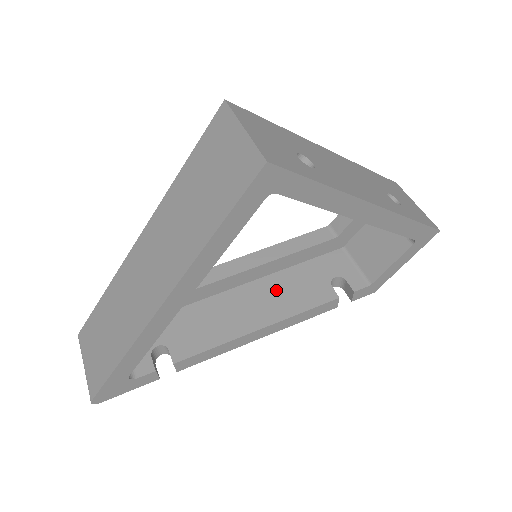
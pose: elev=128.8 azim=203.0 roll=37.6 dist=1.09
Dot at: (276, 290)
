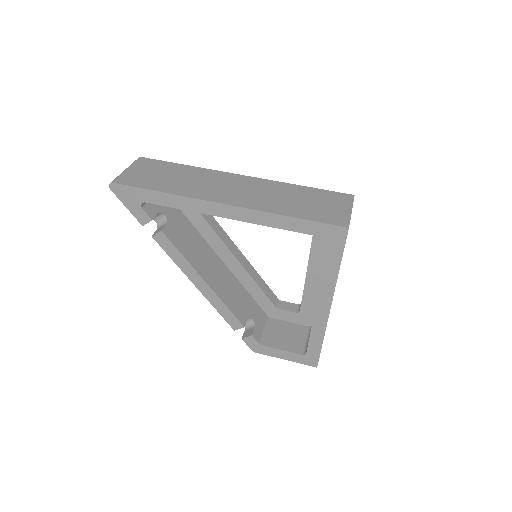
Dot at: (229, 283)
